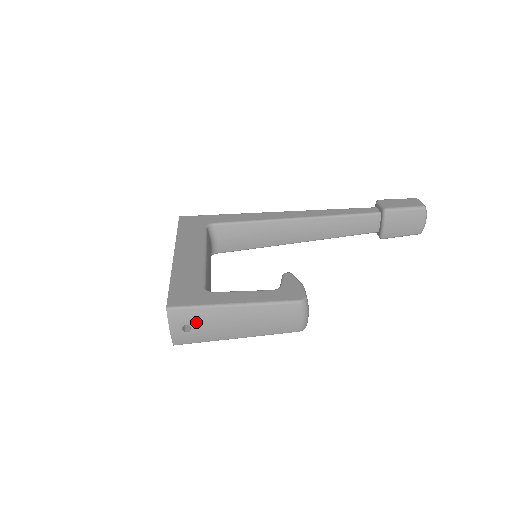
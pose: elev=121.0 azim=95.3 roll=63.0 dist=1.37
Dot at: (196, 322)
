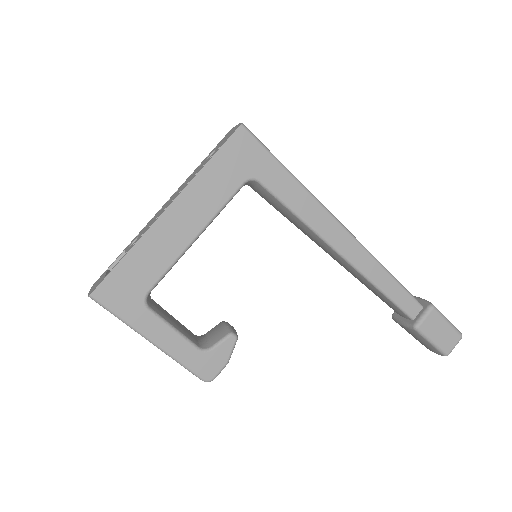
Dot at: occluded
